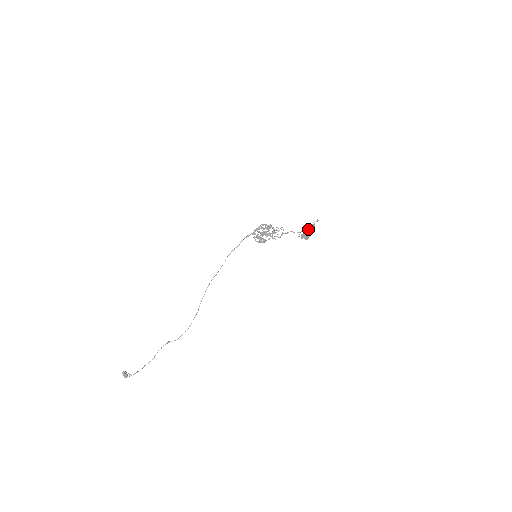
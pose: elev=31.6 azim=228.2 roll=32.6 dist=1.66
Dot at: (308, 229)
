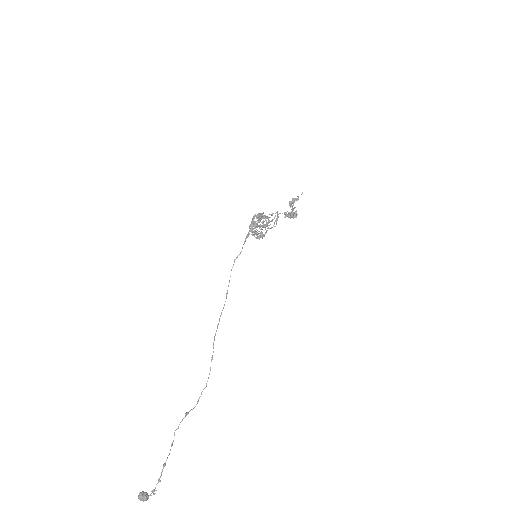
Dot at: (292, 206)
